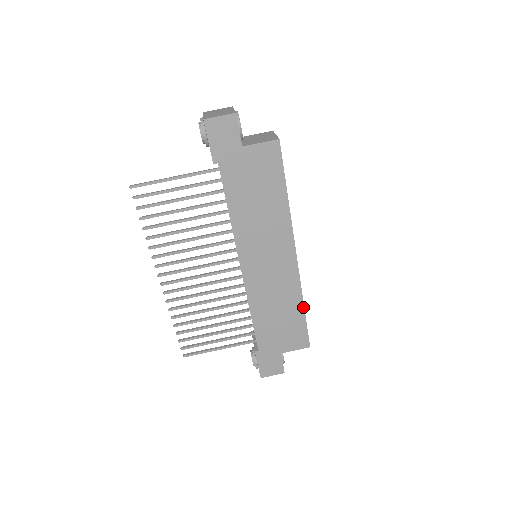
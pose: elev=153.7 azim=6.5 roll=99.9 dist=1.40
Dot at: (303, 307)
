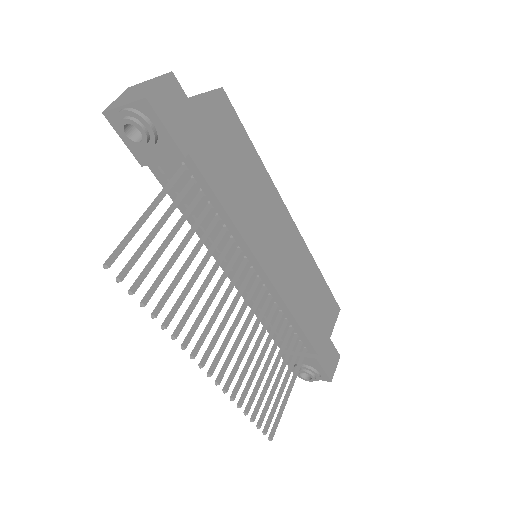
Dot at: (320, 272)
